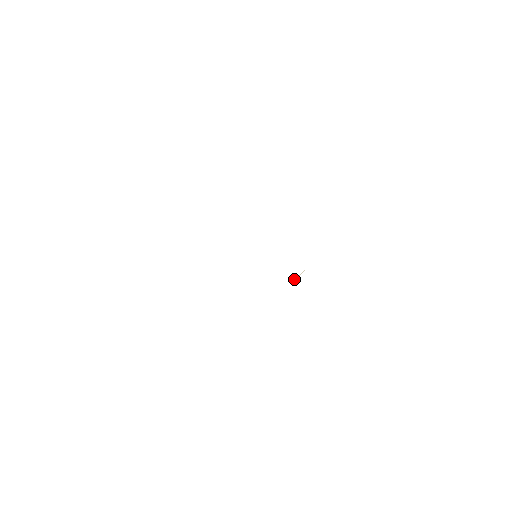
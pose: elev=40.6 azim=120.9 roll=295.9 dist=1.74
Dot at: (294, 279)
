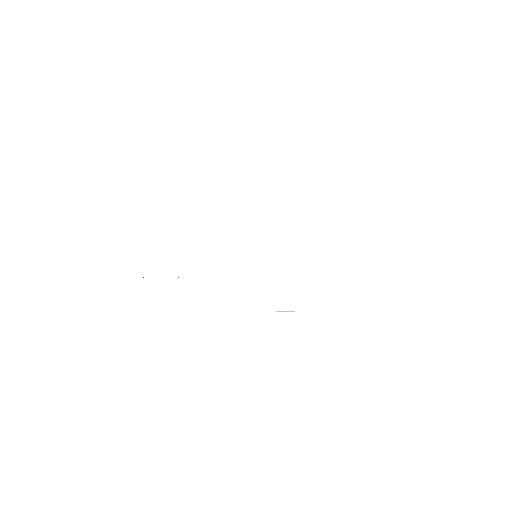
Dot at: (277, 311)
